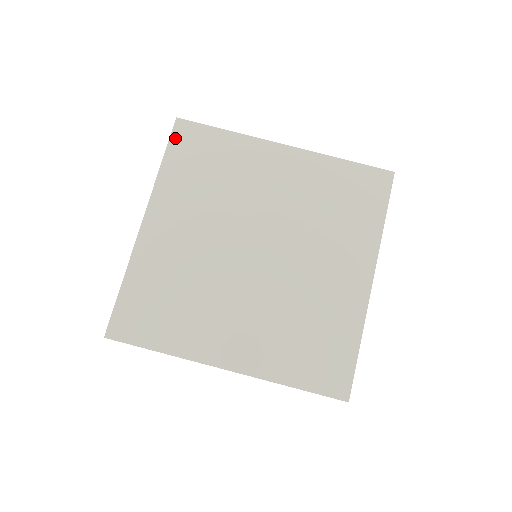
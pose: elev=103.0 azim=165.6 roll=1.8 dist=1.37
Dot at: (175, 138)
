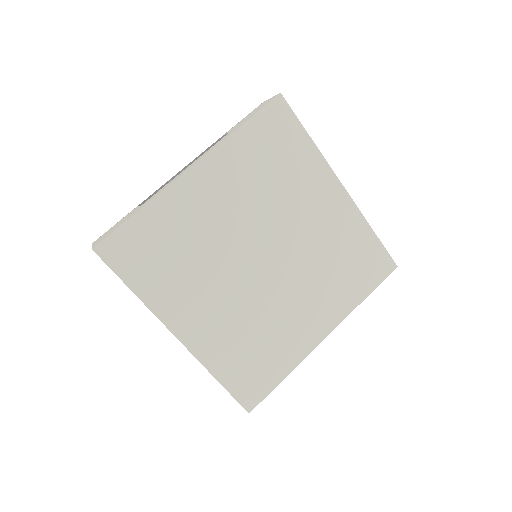
Dot at: (267, 111)
